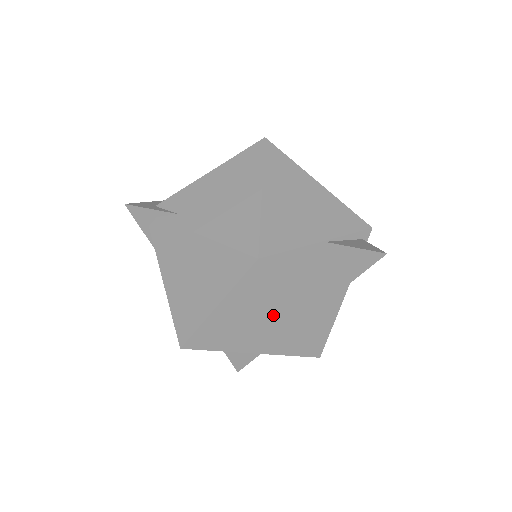
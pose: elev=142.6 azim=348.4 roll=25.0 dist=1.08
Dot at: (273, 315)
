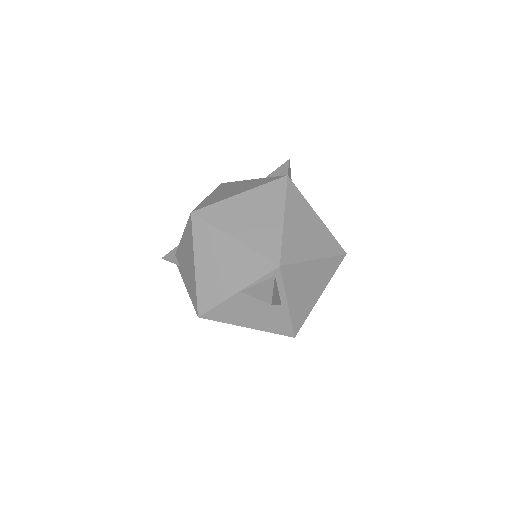
Dot at: occluded
